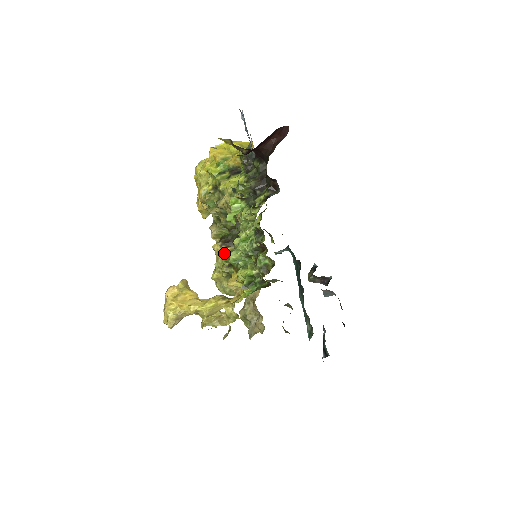
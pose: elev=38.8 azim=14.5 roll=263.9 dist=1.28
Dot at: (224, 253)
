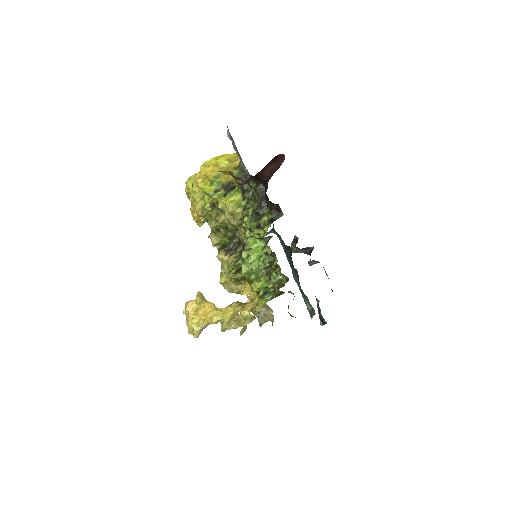
Dot at: (229, 261)
